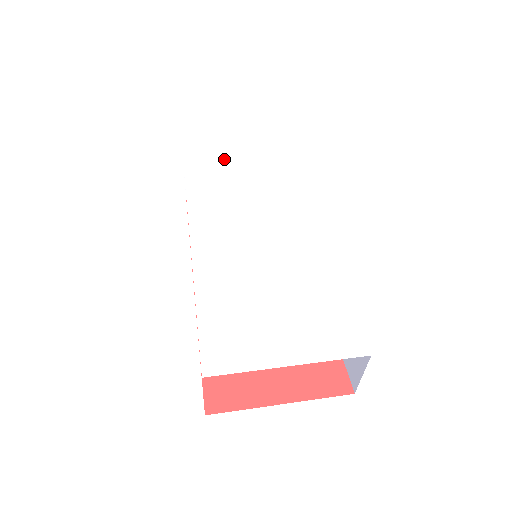
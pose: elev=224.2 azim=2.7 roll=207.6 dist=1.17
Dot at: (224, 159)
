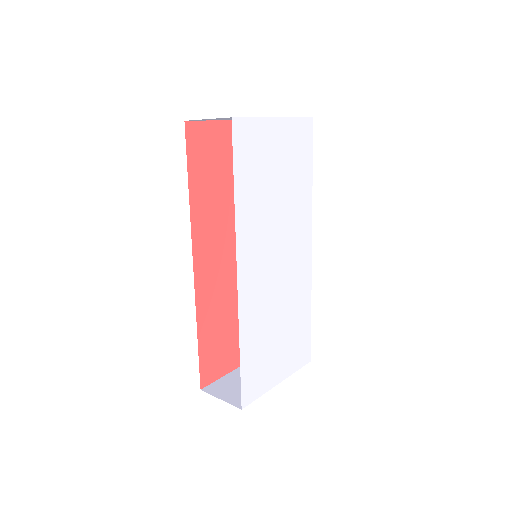
Dot at: (266, 134)
